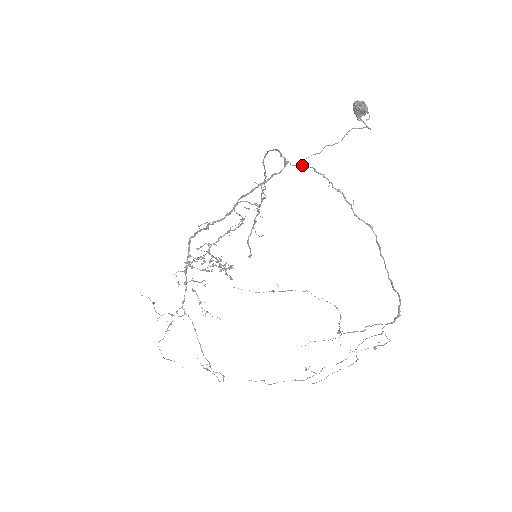
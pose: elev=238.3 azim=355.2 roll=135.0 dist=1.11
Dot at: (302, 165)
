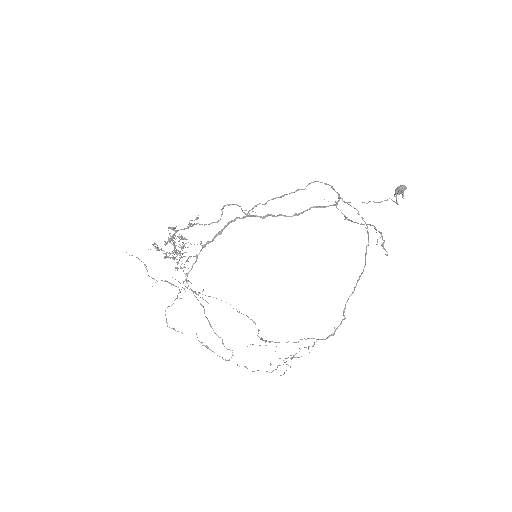
Dot at: occluded
